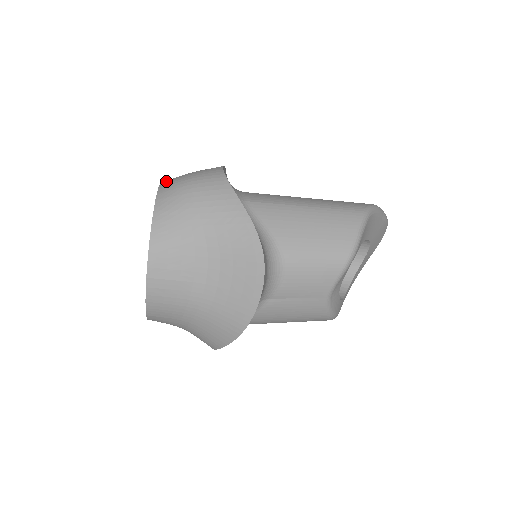
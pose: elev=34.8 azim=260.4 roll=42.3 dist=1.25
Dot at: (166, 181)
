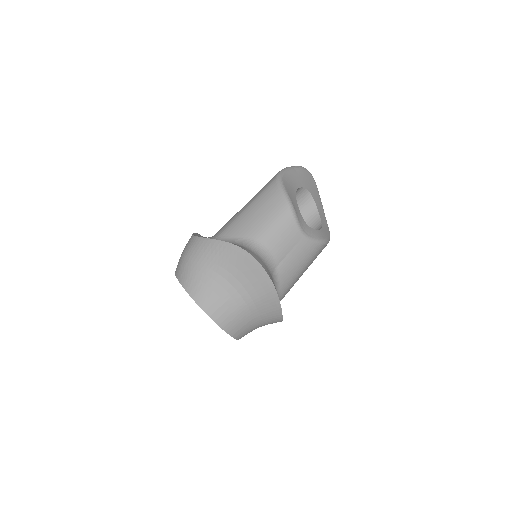
Dot at: (176, 268)
